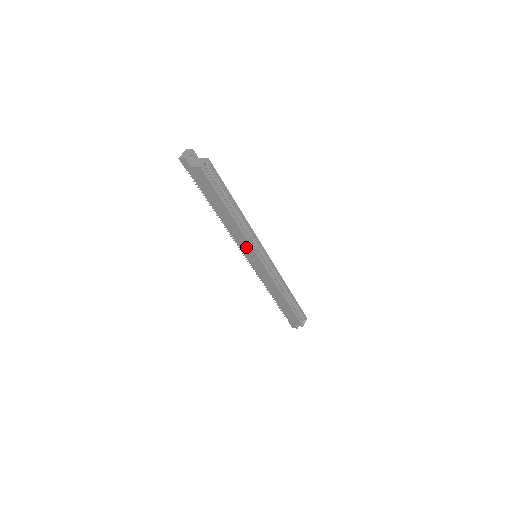
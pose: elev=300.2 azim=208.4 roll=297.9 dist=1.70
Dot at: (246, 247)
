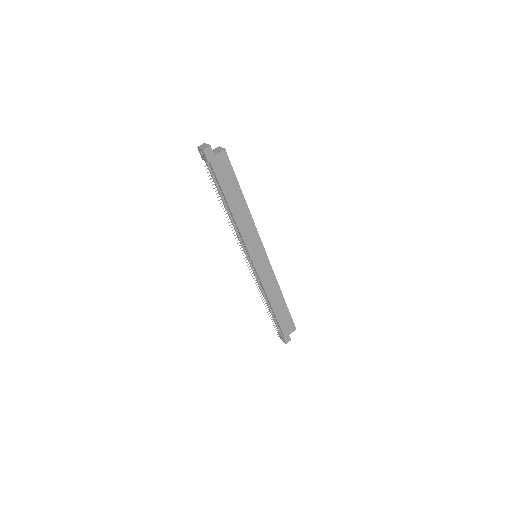
Dot at: (254, 242)
